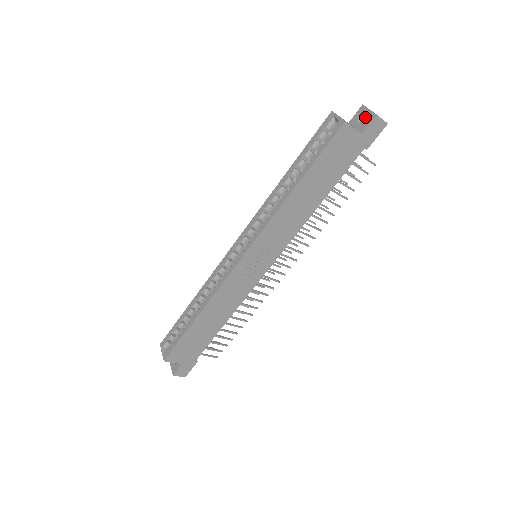
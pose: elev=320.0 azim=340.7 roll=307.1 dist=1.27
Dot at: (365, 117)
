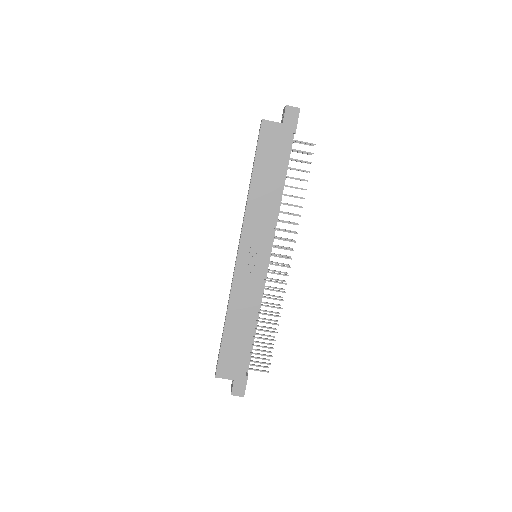
Dot at: occluded
